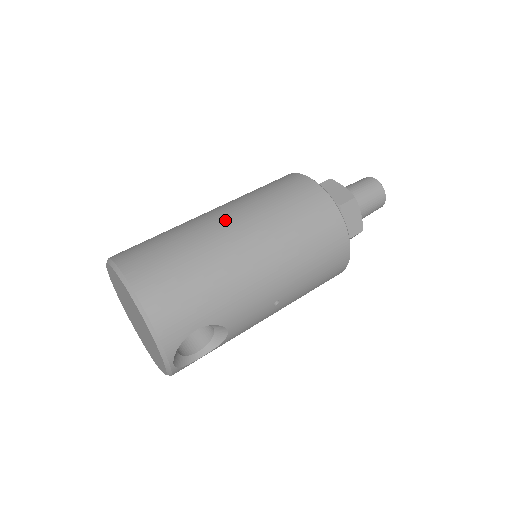
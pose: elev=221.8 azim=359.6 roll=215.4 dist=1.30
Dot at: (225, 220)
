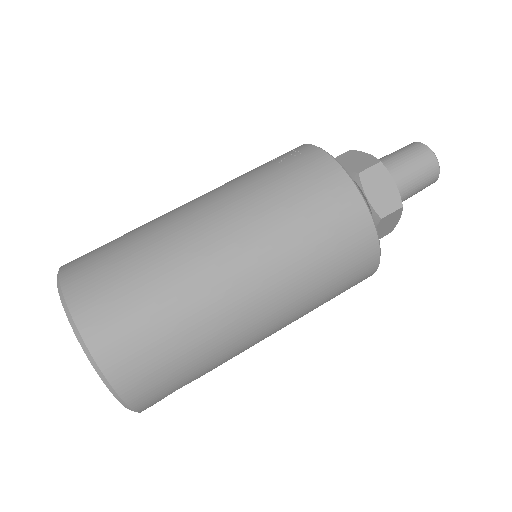
Dot at: (232, 264)
